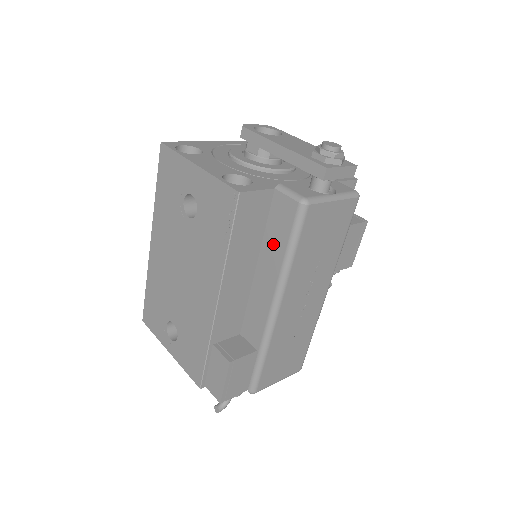
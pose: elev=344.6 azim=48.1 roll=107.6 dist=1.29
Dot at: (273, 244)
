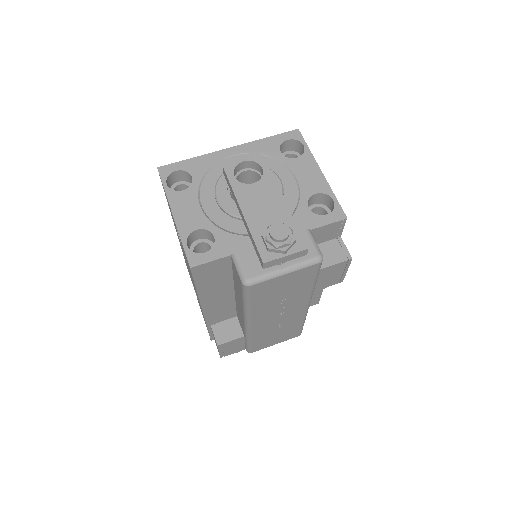
Dot at: (237, 289)
